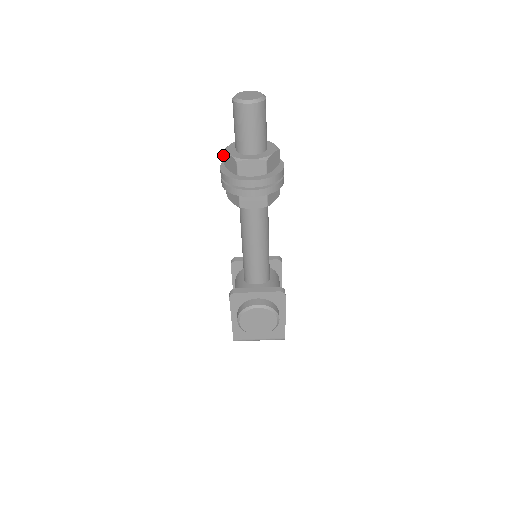
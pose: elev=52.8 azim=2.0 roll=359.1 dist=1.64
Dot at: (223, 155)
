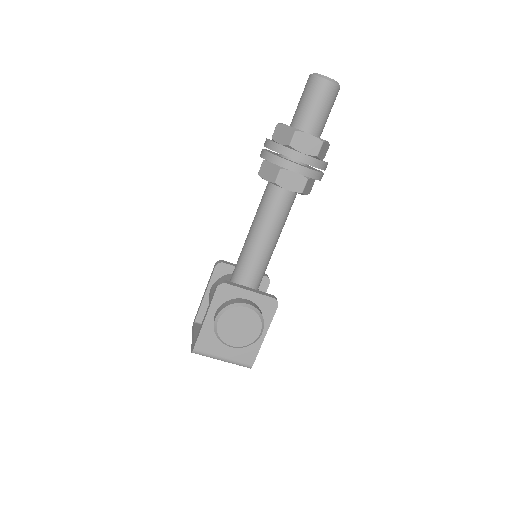
Dot at: (276, 127)
